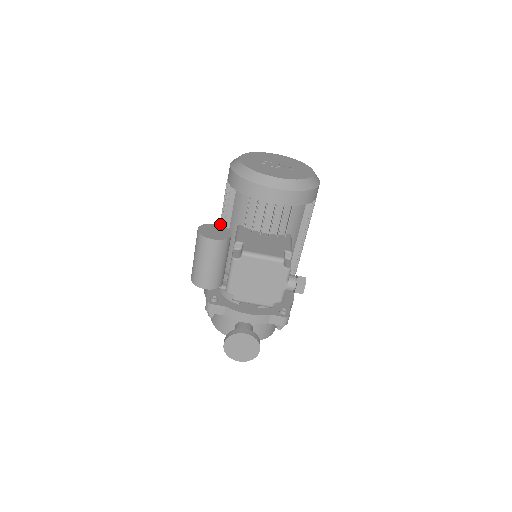
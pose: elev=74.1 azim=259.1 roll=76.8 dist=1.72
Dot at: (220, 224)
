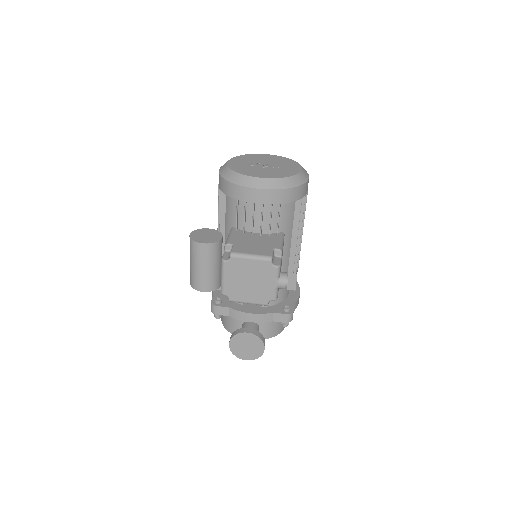
Dot at: occluded
